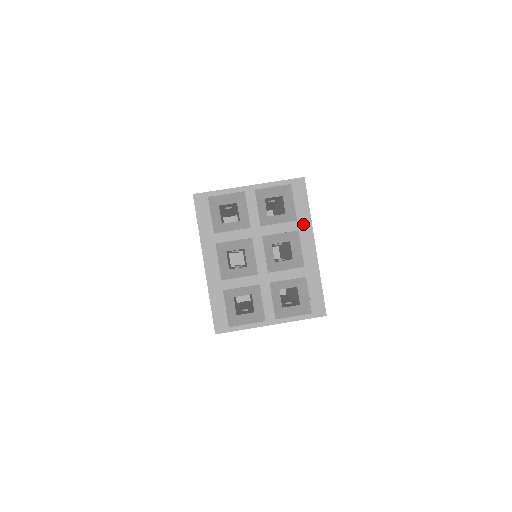
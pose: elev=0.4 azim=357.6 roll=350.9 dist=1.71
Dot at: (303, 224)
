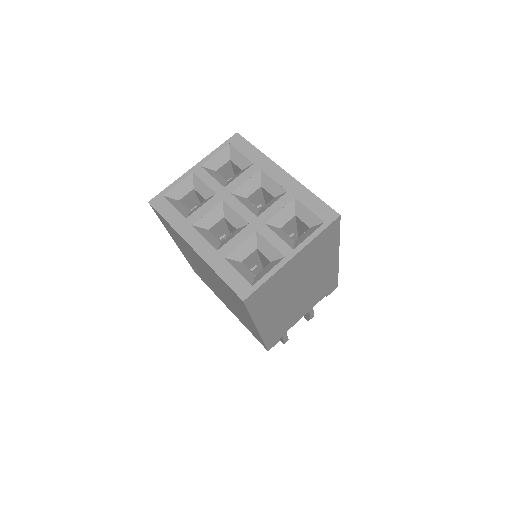
Dot at: (261, 163)
